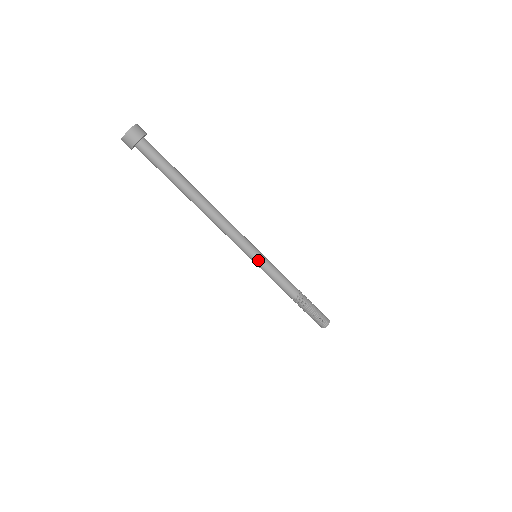
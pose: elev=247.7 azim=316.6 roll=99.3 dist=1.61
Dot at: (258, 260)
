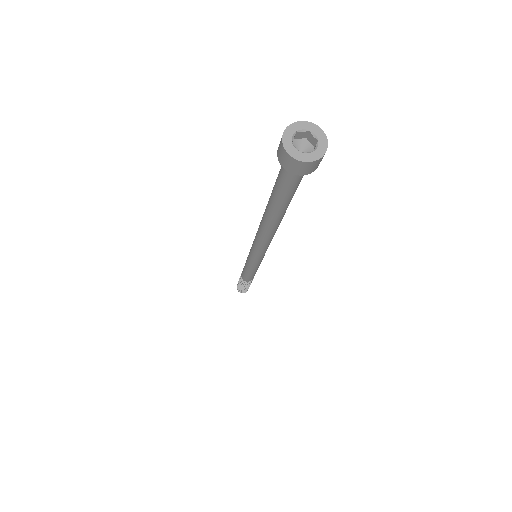
Dot at: (259, 263)
